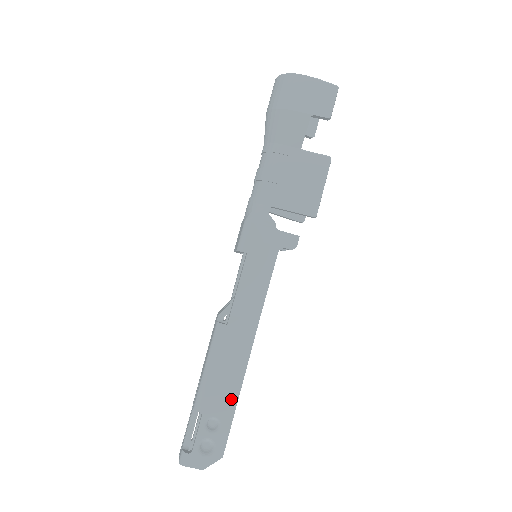
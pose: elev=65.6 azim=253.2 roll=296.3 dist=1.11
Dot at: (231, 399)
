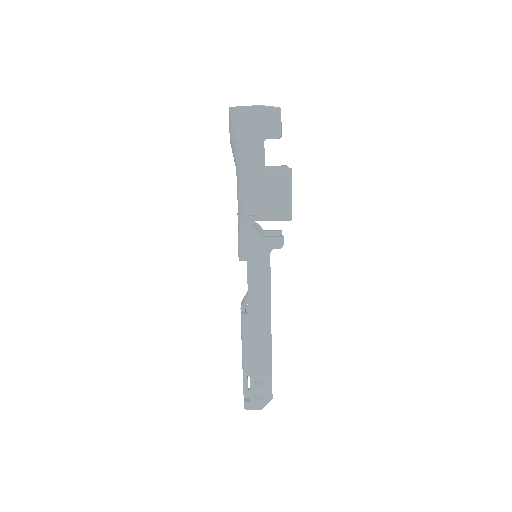
Dot at: (267, 362)
